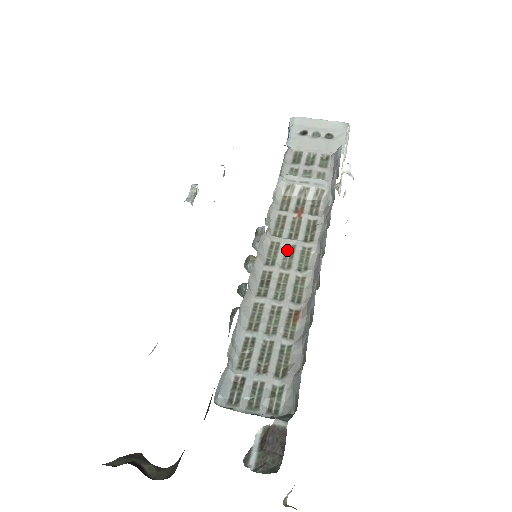
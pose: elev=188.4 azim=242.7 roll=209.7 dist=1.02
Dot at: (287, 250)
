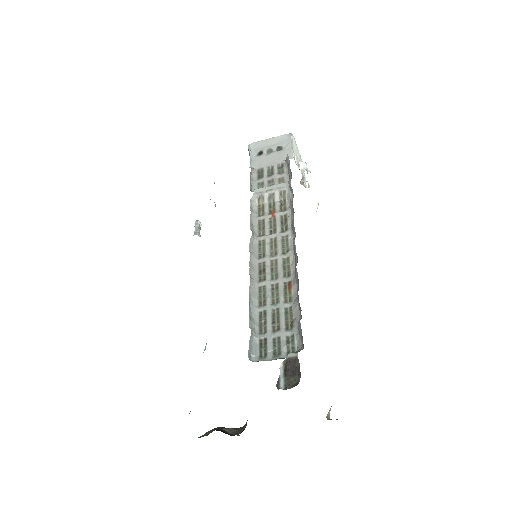
Dot at: (271, 243)
